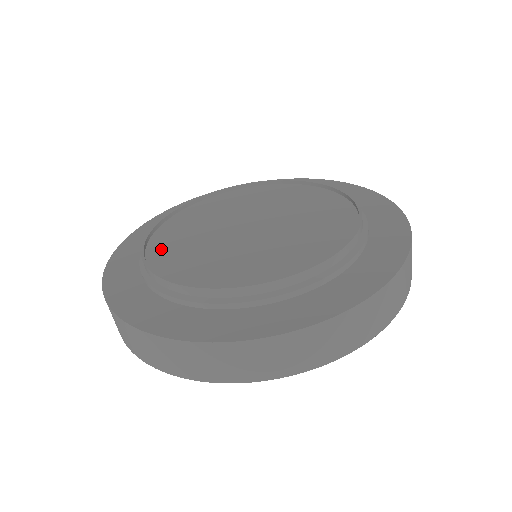
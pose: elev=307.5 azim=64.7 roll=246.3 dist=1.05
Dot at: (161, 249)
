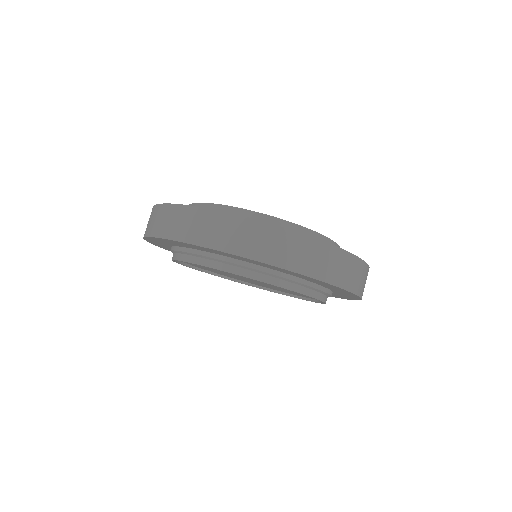
Dot at: occluded
